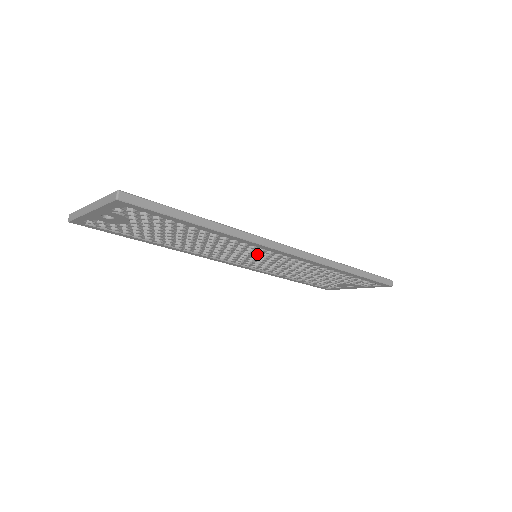
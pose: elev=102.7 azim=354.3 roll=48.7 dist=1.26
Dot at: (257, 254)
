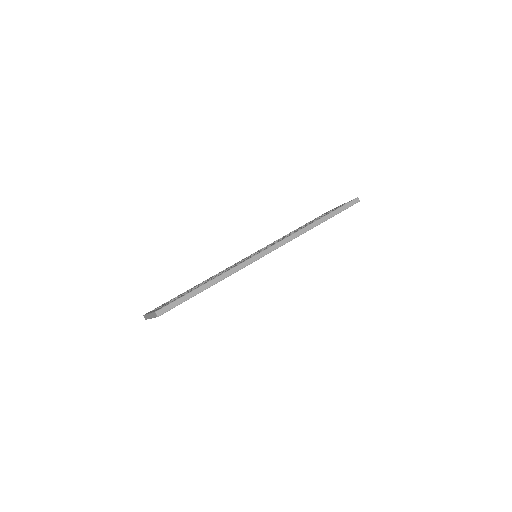
Dot at: occluded
